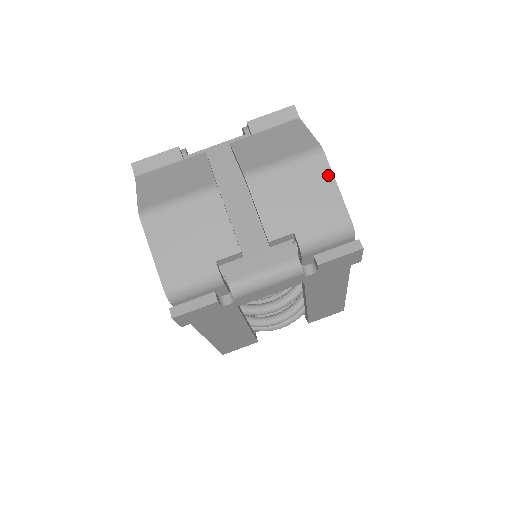
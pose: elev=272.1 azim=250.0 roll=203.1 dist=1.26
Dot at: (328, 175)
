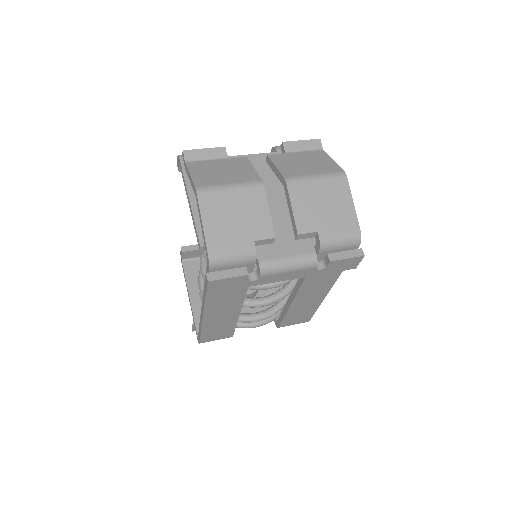
Dot at: (348, 194)
